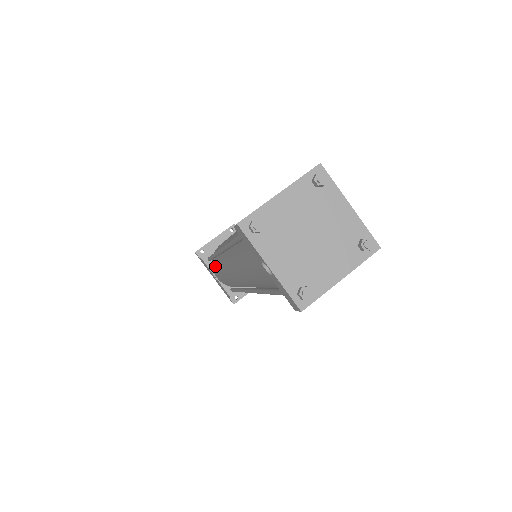
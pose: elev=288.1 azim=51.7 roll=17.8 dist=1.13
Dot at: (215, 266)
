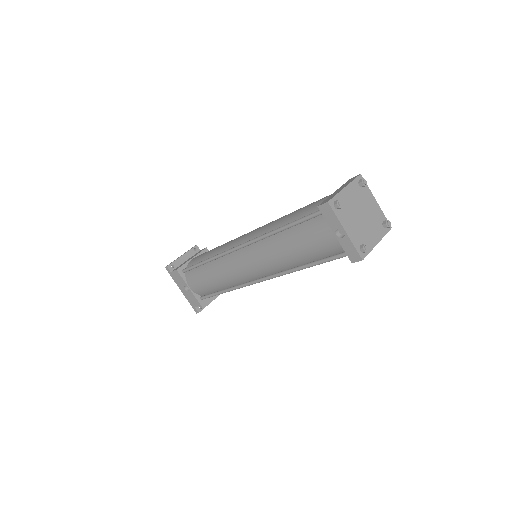
Dot at: (198, 273)
